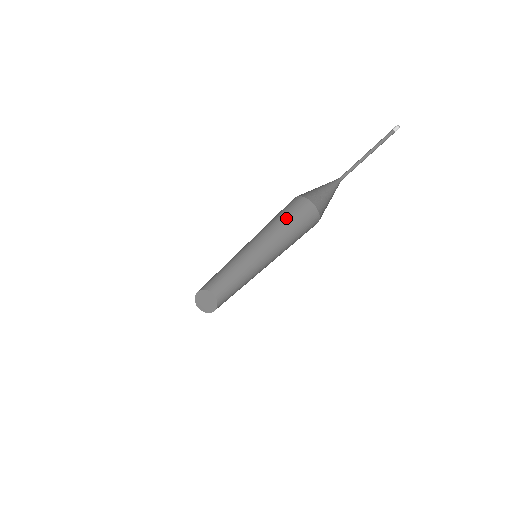
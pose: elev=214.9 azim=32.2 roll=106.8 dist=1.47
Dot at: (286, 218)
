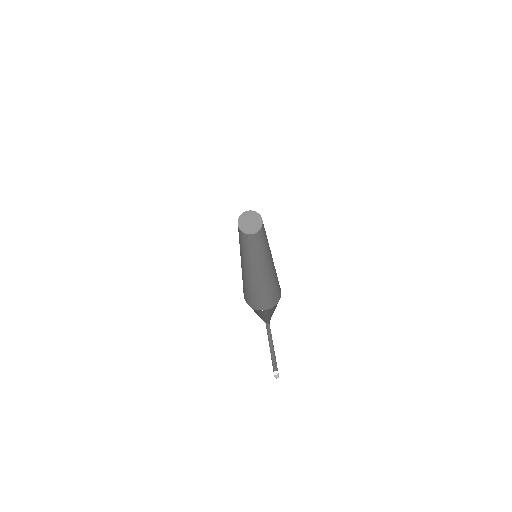
Dot at: occluded
